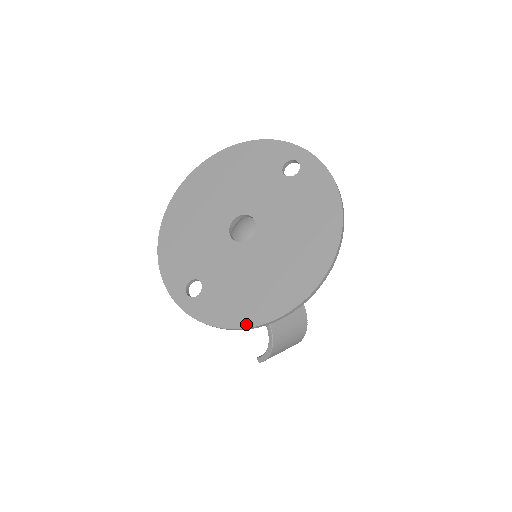
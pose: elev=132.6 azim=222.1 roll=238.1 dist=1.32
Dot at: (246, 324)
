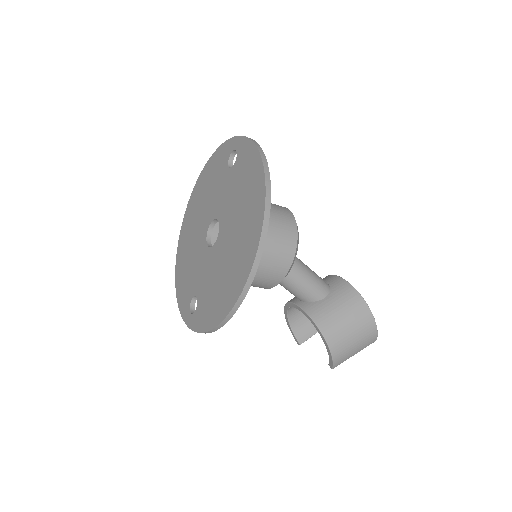
Dot at: (221, 318)
